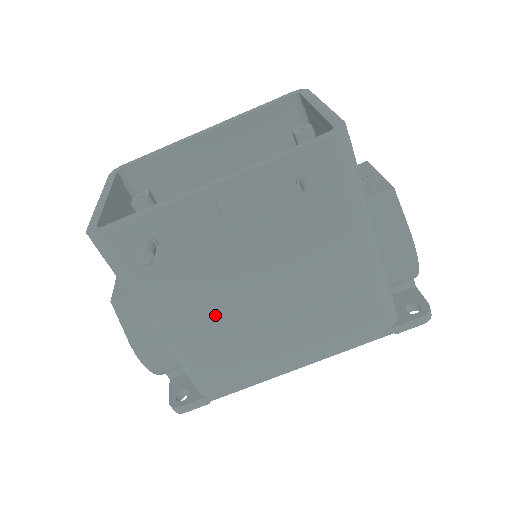
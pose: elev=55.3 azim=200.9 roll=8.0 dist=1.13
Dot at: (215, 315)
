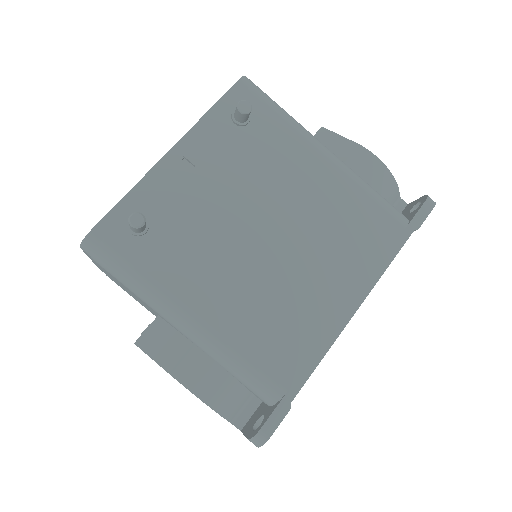
Dot at: (235, 279)
